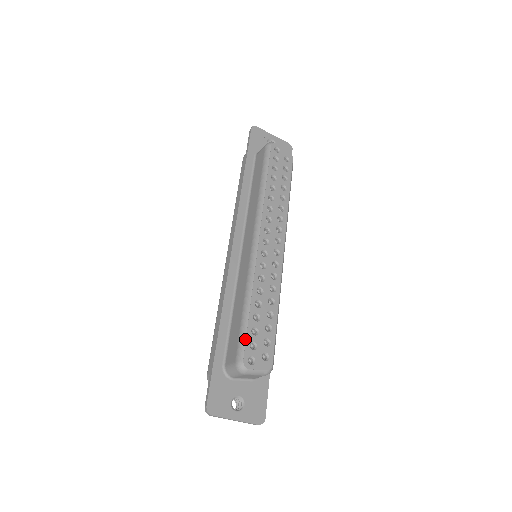
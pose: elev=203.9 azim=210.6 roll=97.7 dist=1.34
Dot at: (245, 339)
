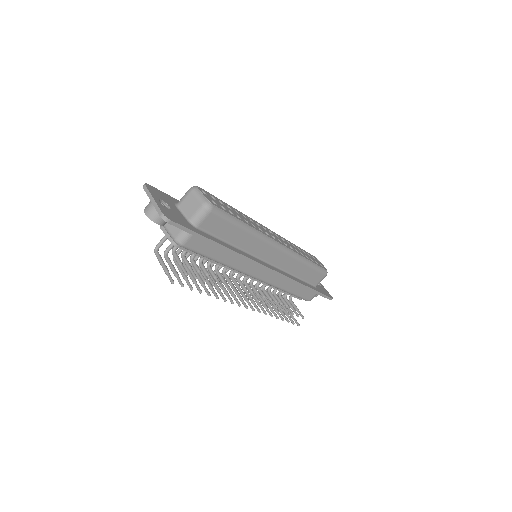
Dot at: (211, 195)
